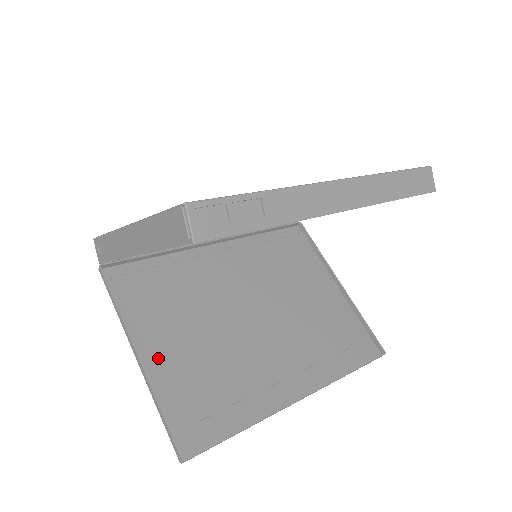
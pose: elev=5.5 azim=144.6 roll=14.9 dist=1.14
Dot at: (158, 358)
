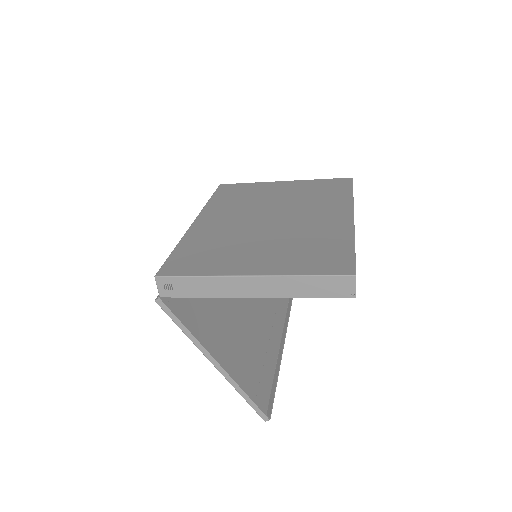
Dot at: (222, 358)
